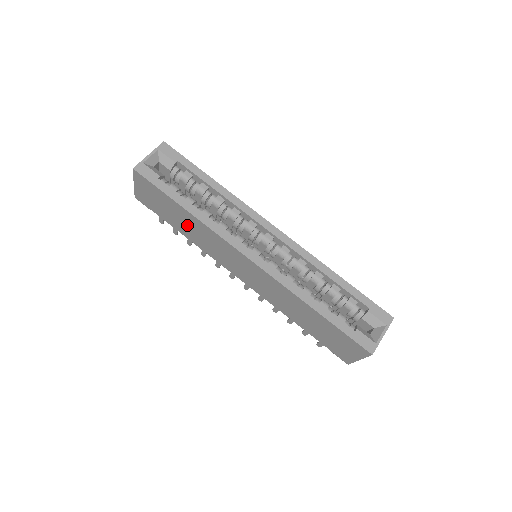
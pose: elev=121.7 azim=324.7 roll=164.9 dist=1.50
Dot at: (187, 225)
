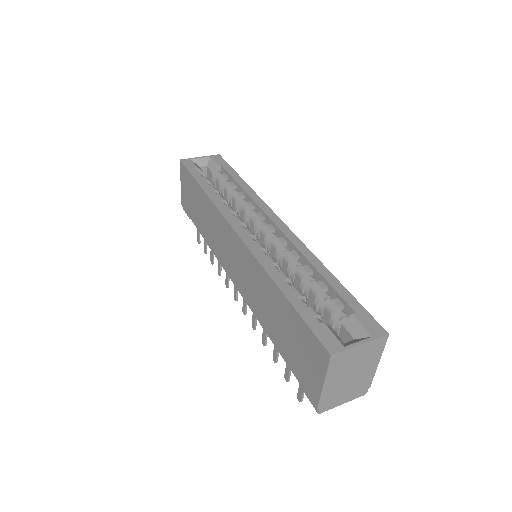
Dot at: (203, 215)
